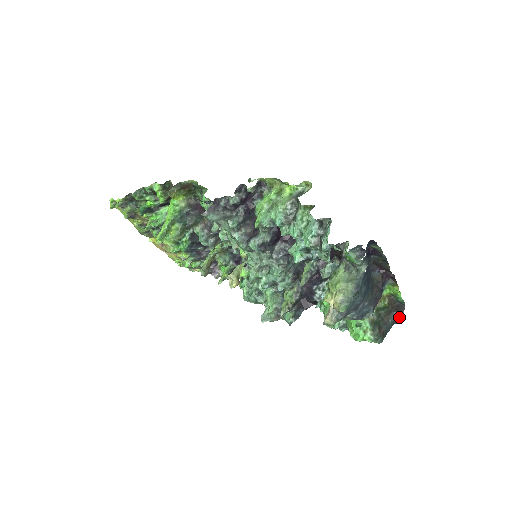
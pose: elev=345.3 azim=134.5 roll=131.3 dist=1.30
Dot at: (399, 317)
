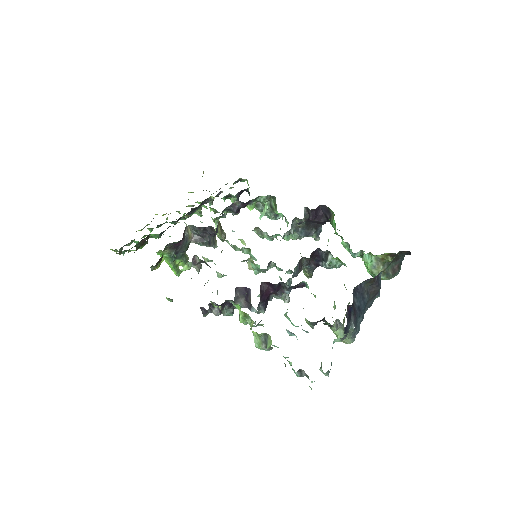
Dot at: (408, 254)
